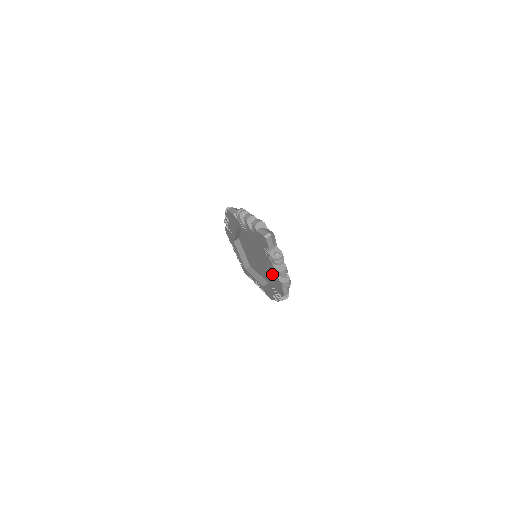
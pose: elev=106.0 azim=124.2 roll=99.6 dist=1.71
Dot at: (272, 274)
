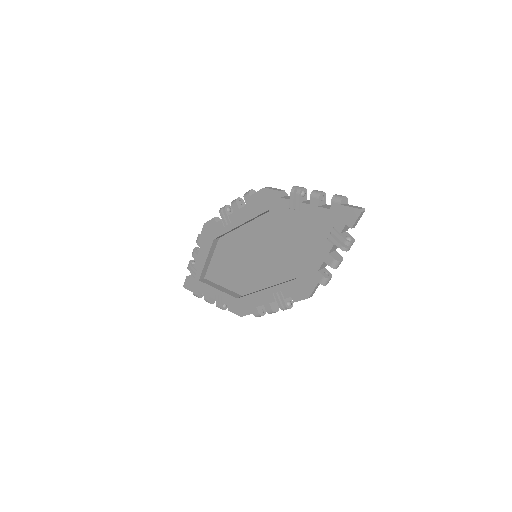
Dot at: (306, 269)
